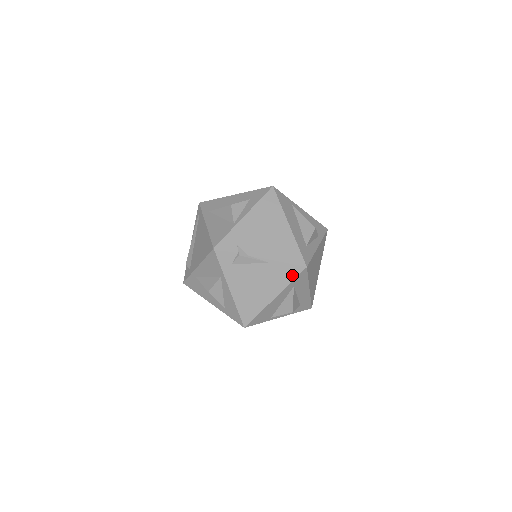
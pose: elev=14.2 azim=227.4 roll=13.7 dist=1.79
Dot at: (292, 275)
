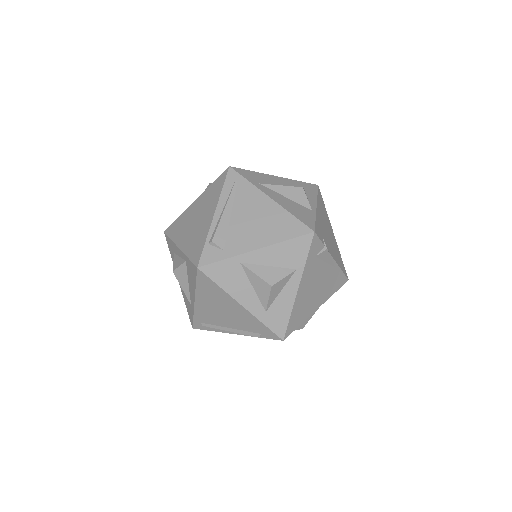
Dot at: (338, 285)
